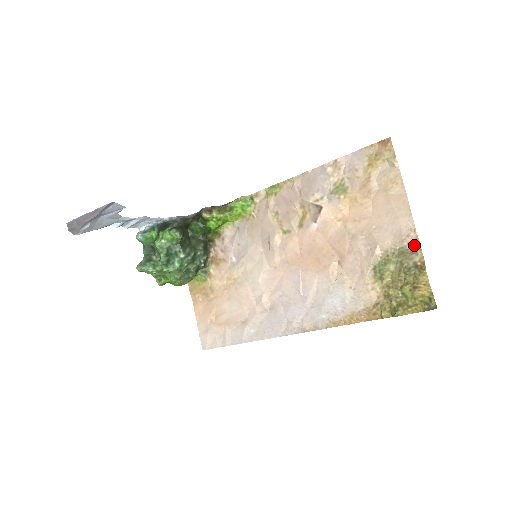
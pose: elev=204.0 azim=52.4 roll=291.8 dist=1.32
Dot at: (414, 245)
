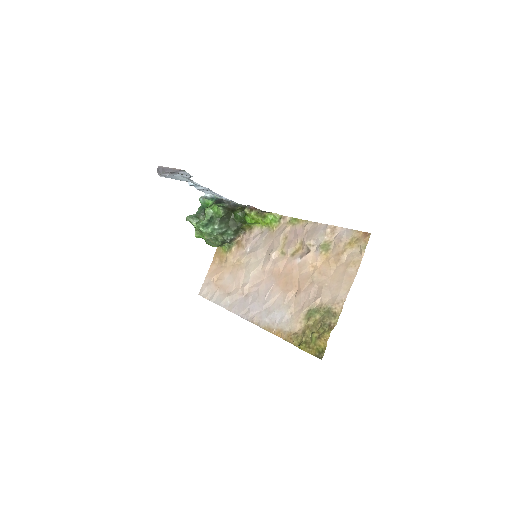
Dot at: (338, 311)
